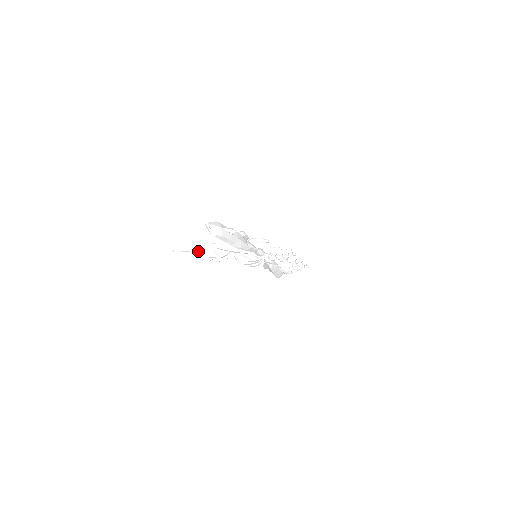
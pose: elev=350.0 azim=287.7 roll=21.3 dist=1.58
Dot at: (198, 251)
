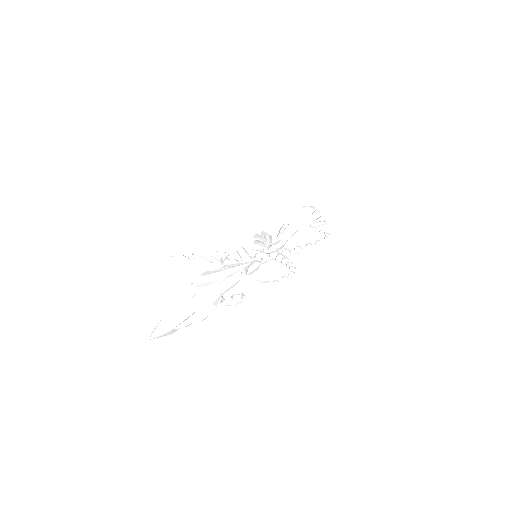
Dot at: occluded
